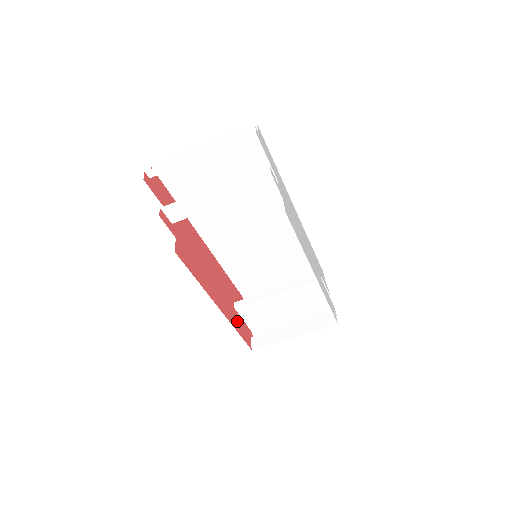
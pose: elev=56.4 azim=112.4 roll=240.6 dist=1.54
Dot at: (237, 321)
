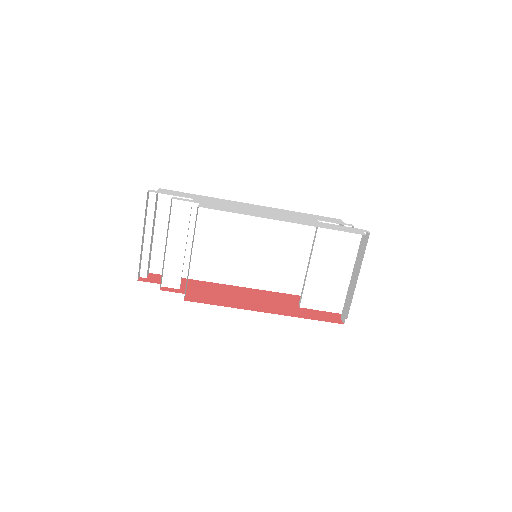
Dot at: (307, 314)
